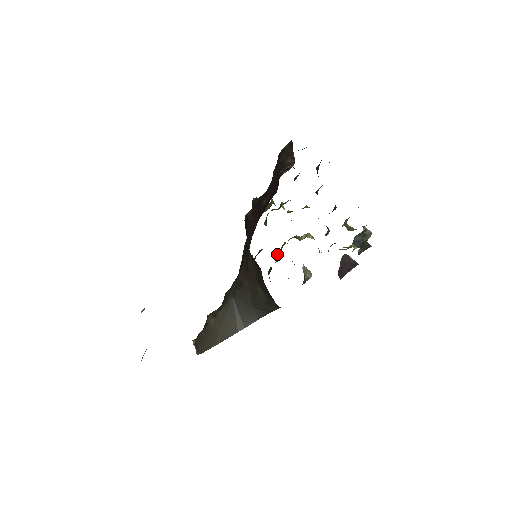
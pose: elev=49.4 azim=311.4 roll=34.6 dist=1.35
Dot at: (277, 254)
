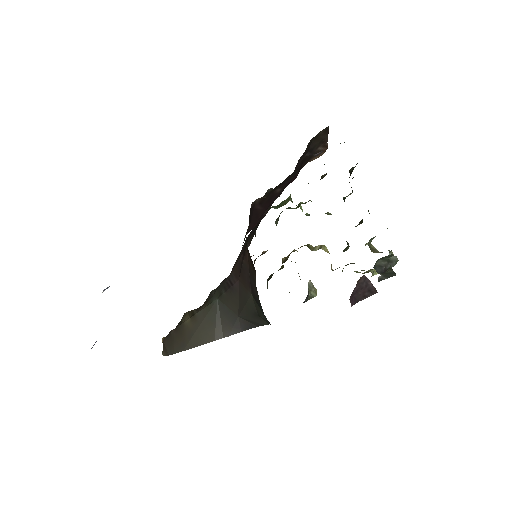
Dot at: occluded
